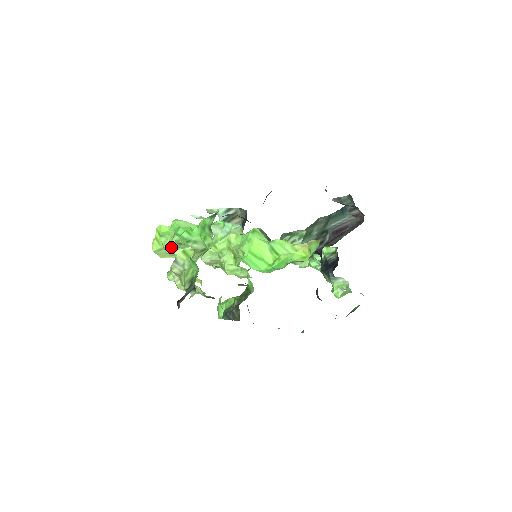
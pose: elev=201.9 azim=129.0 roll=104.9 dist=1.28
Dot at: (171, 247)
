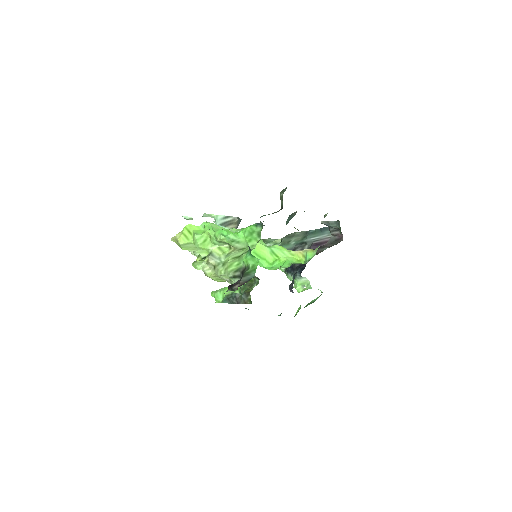
Dot at: (206, 243)
